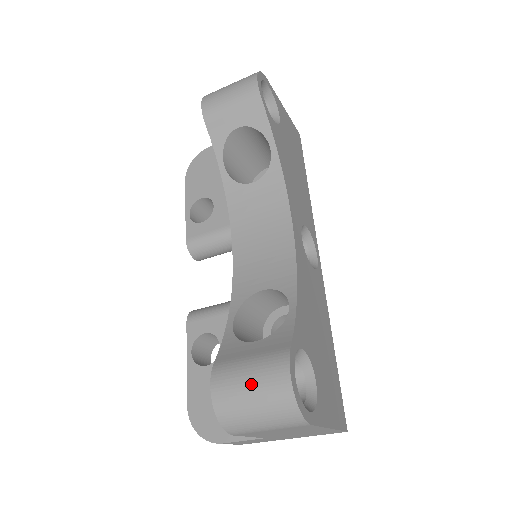
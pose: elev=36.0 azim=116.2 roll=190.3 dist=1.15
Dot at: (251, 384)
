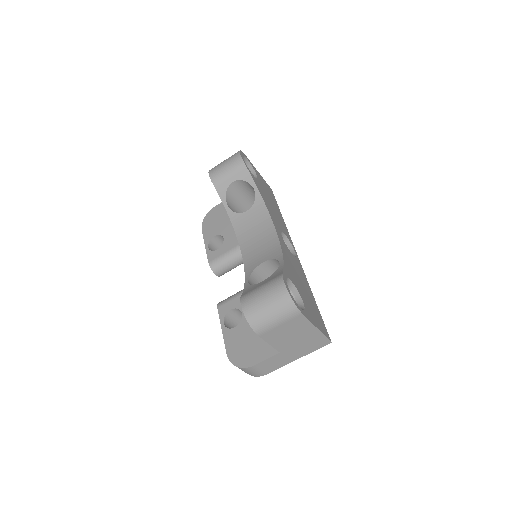
Dot at: (264, 295)
